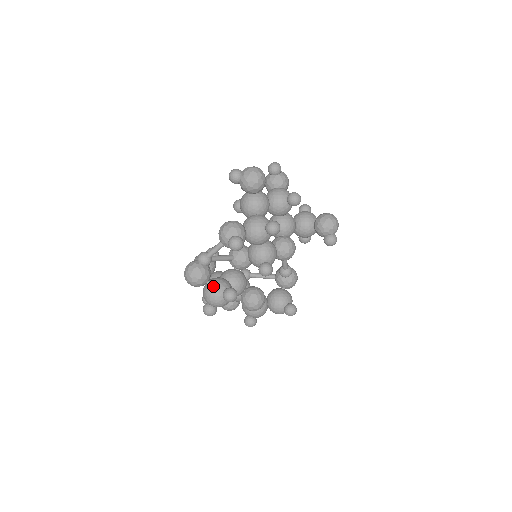
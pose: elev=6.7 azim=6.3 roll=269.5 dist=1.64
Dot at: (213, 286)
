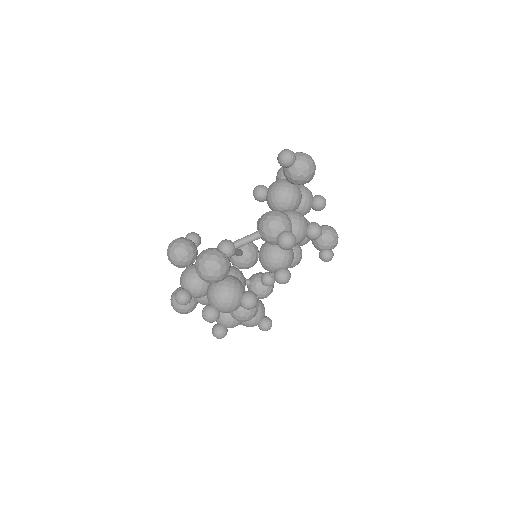
Dot at: (231, 285)
